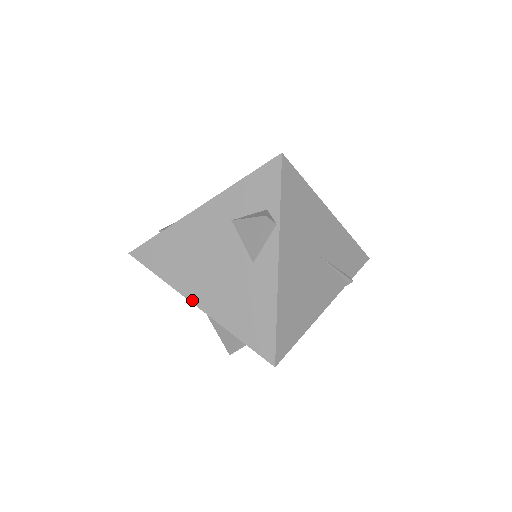
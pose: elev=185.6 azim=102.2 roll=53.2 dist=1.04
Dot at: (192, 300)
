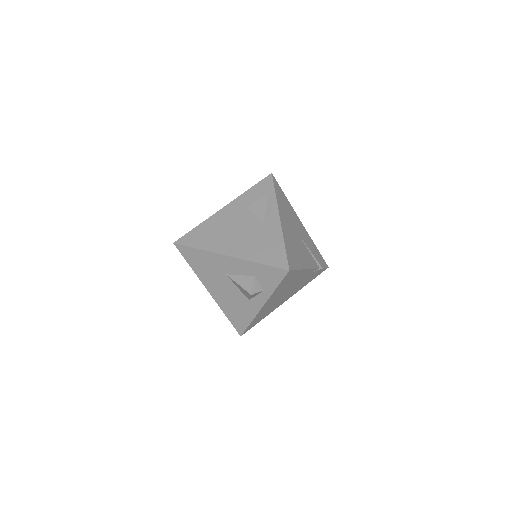
Dot at: (224, 253)
